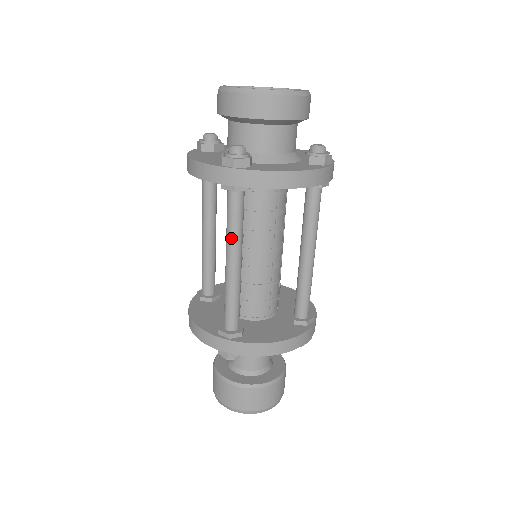
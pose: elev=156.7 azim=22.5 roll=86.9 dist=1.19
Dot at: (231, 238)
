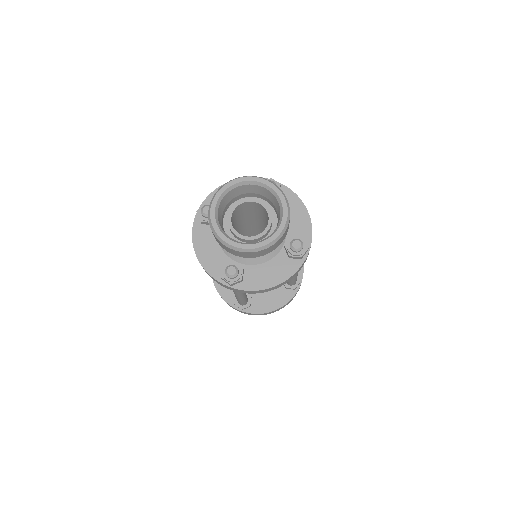
Dot at: (235, 292)
